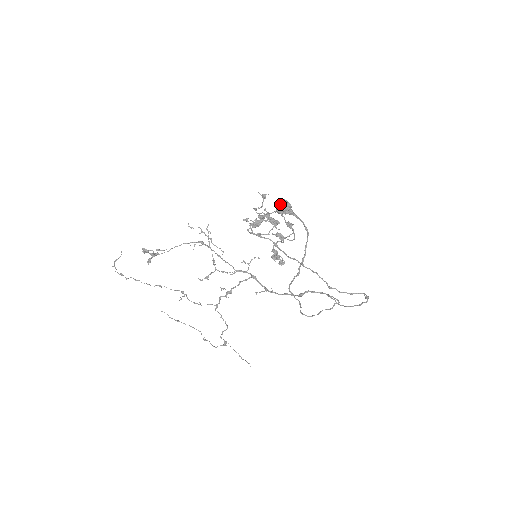
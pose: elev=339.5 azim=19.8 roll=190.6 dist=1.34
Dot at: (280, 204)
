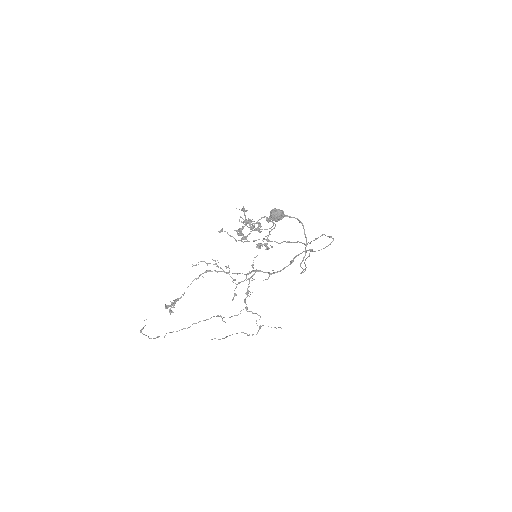
Dot at: (278, 215)
